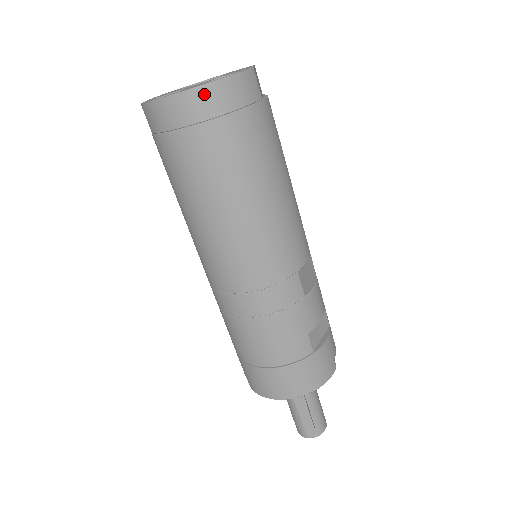
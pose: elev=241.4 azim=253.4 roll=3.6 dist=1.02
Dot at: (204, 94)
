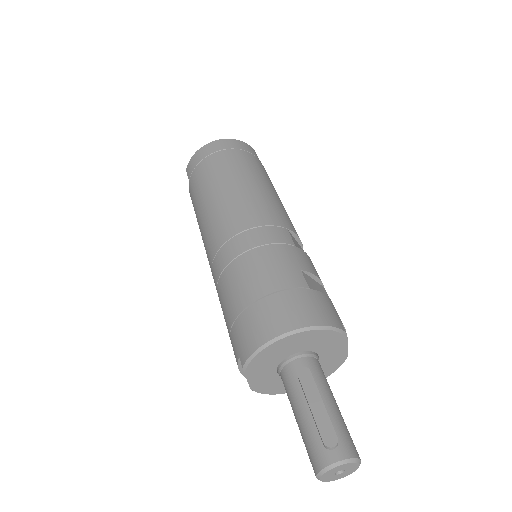
Dot at: (223, 142)
